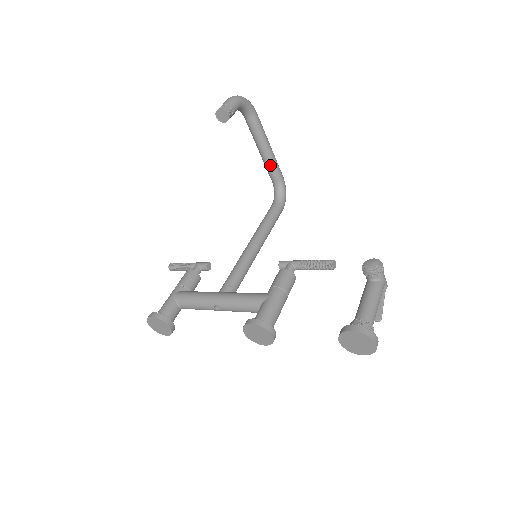
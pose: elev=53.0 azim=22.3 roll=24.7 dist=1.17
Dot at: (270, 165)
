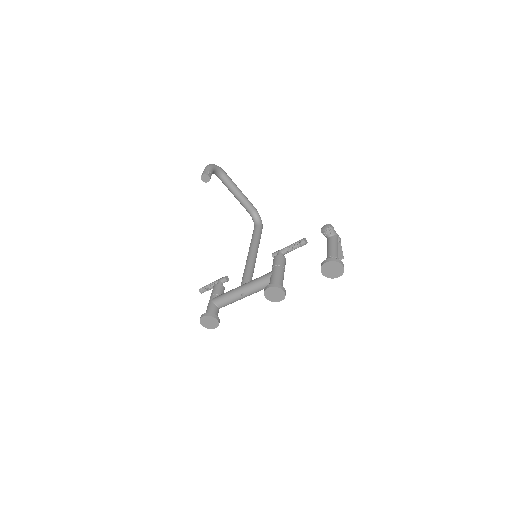
Dot at: (244, 202)
